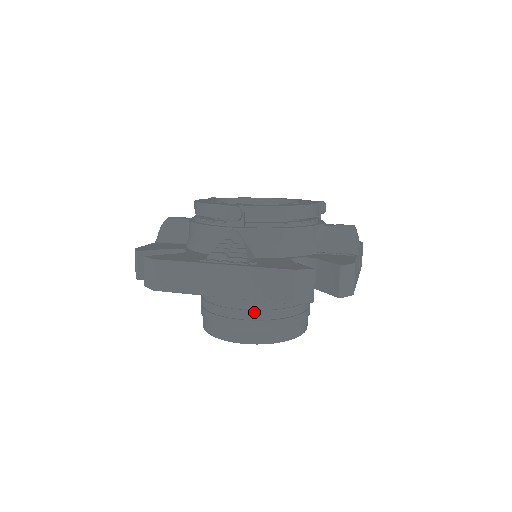
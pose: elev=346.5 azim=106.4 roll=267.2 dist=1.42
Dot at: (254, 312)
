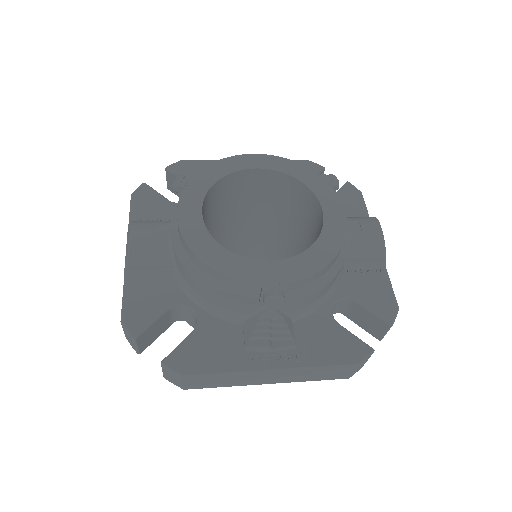
Dot at: occluded
